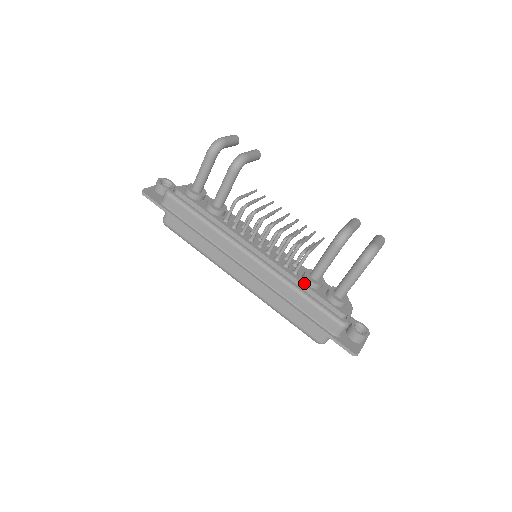
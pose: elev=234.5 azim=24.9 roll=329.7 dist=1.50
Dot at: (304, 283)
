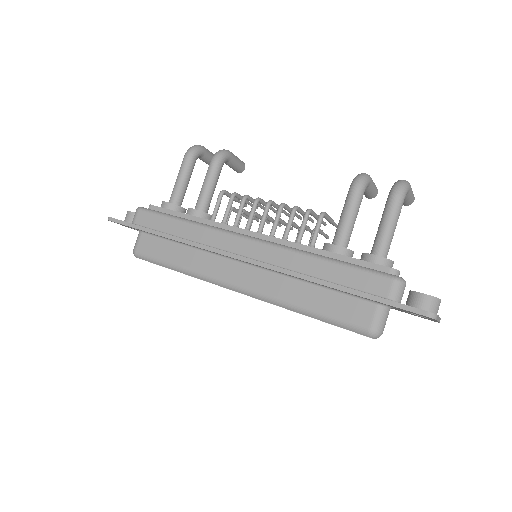
Dot at: (326, 251)
